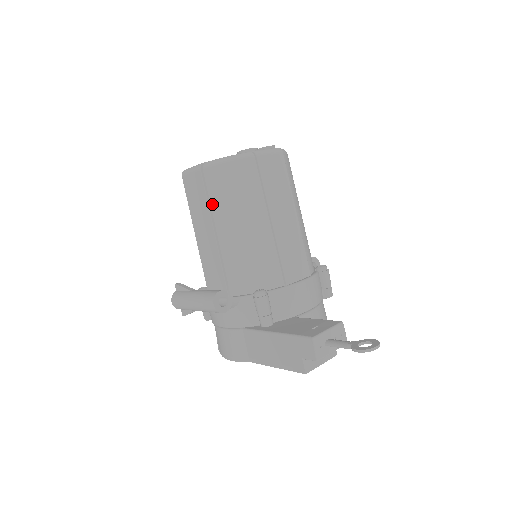
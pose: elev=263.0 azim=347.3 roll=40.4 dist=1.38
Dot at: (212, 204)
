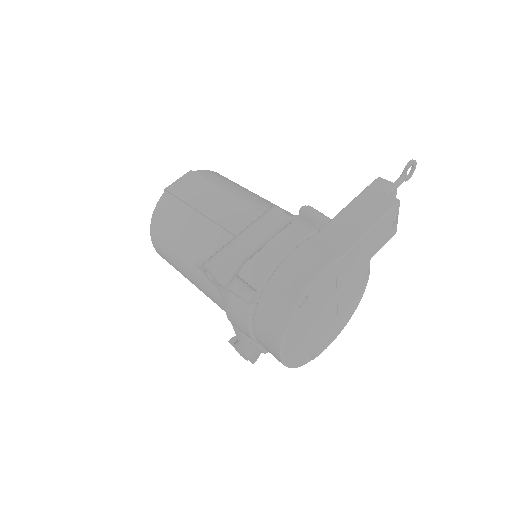
Dot at: (215, 184)
